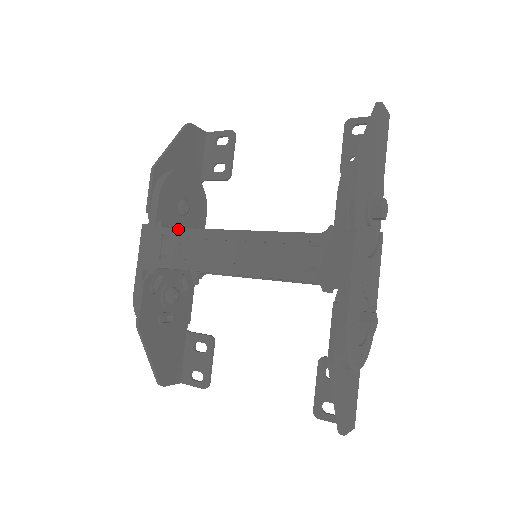
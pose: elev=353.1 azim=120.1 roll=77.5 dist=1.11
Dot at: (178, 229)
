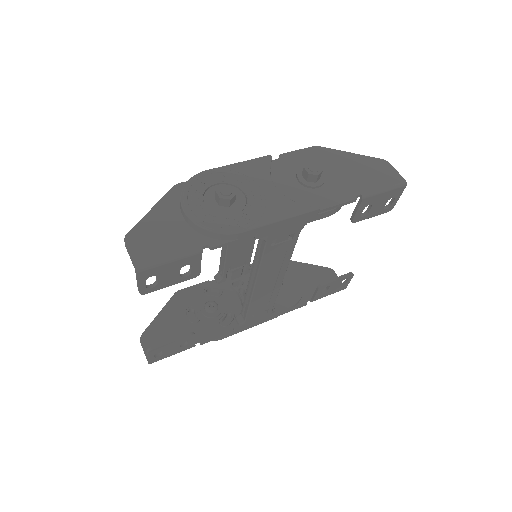
Dot at: occluded
